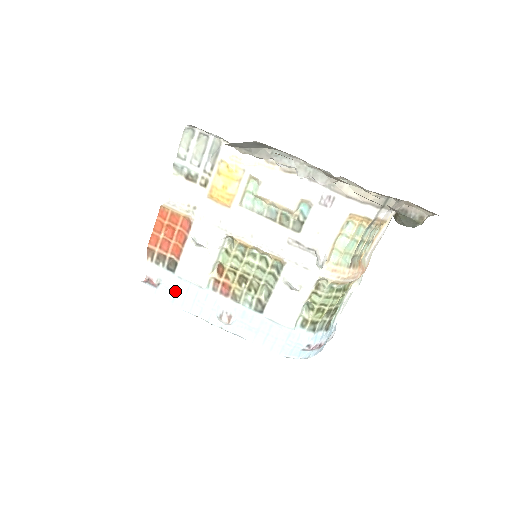
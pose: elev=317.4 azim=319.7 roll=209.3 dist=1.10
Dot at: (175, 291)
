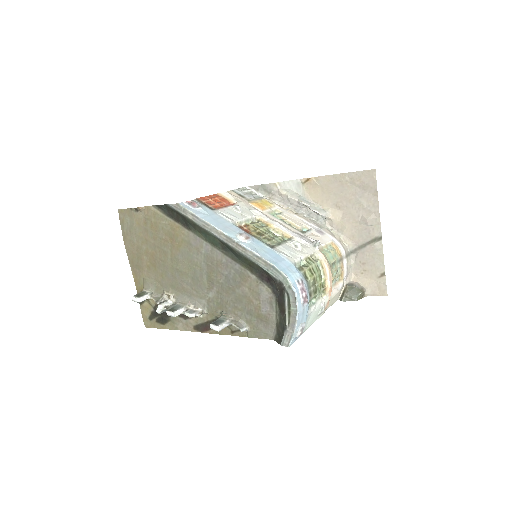
Dot at: (208, 215)
